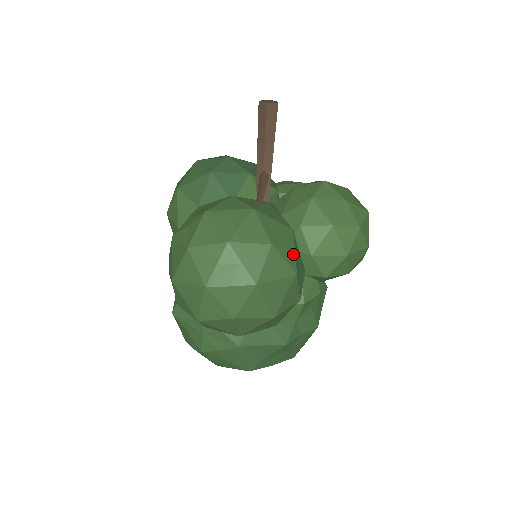
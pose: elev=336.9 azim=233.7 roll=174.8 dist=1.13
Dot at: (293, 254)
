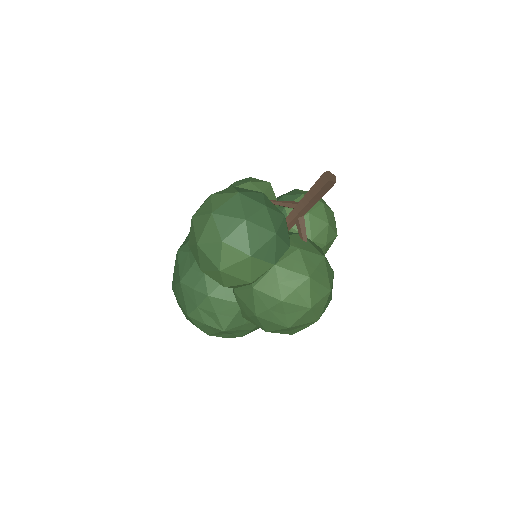
Dot at: occluded
